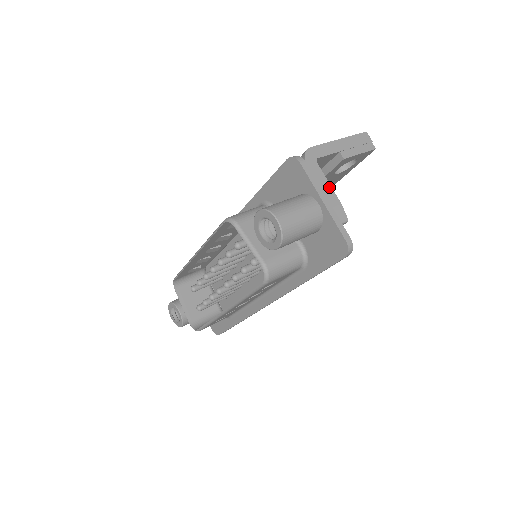
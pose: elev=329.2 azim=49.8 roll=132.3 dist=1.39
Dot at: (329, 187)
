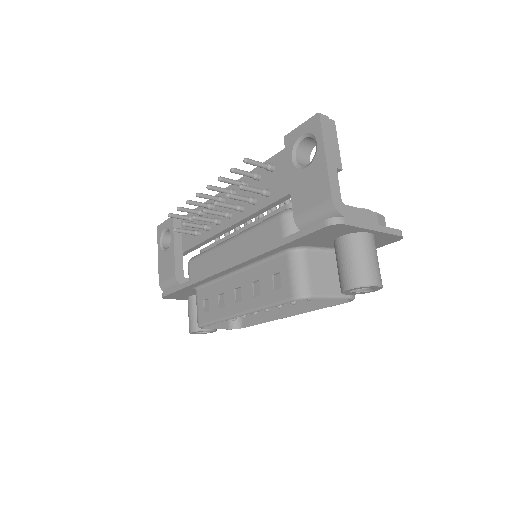
Dot at: (364, 212)
